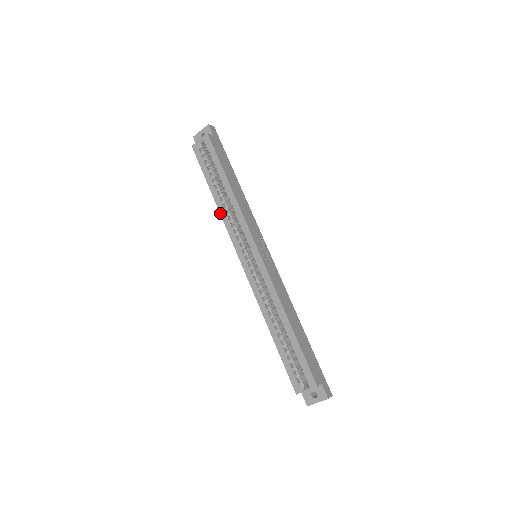
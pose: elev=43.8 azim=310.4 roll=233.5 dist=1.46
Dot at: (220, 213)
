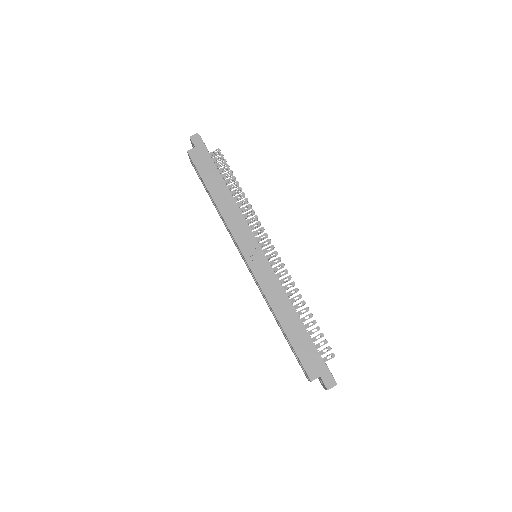
Dot at: occluded
